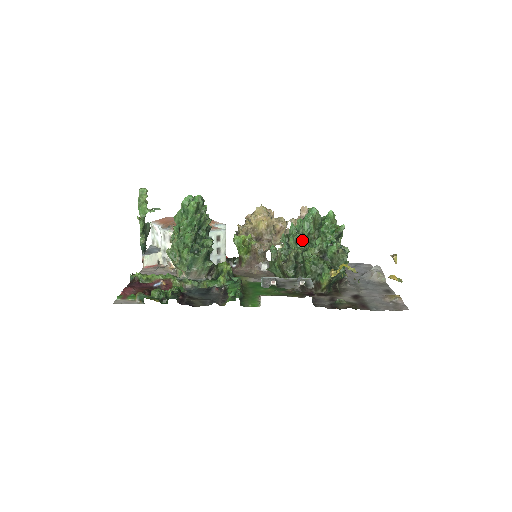
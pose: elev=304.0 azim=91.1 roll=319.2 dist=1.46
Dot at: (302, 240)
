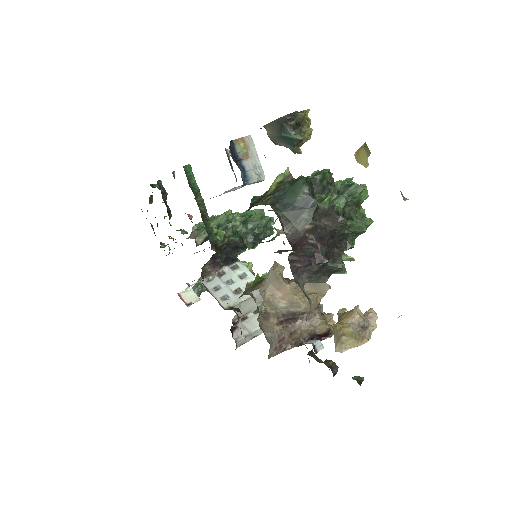
Dot at: occluded
